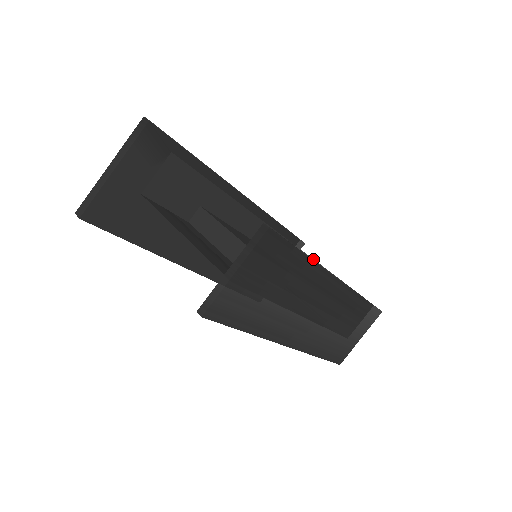
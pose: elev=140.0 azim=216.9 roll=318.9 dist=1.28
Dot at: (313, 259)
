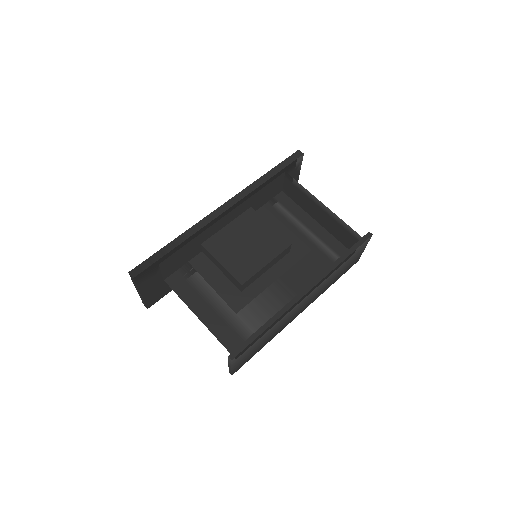
Dot at: (309, 192)
